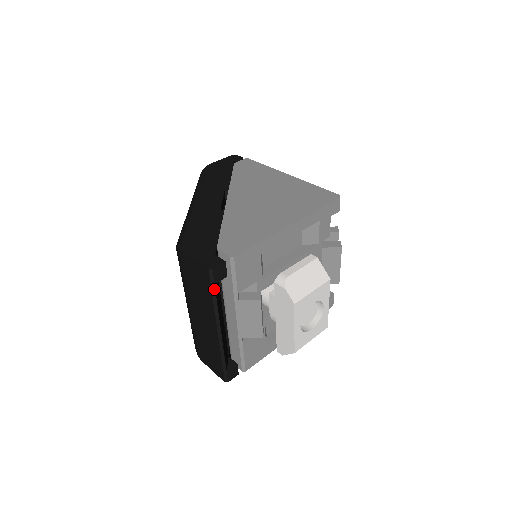
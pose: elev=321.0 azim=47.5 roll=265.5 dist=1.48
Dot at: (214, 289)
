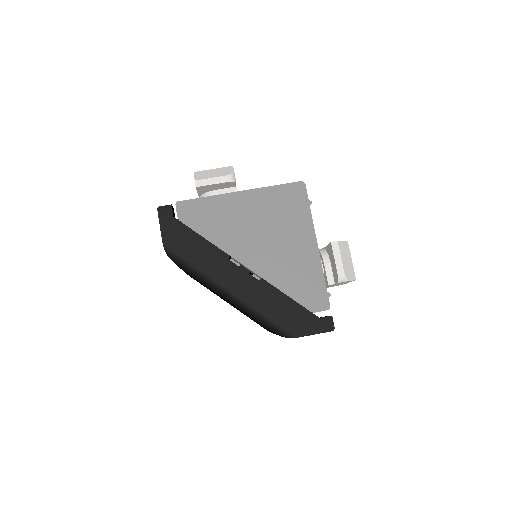
Dot at: occluded
